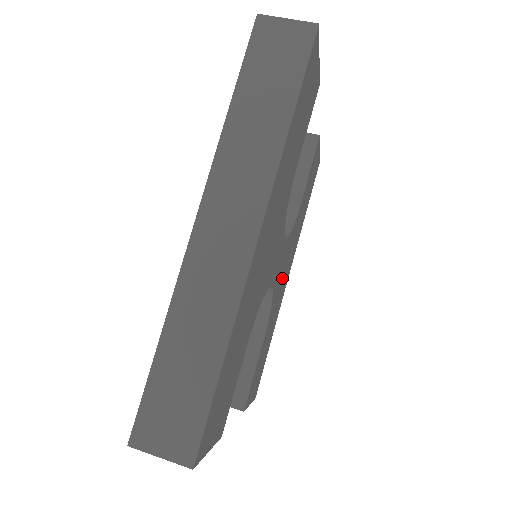
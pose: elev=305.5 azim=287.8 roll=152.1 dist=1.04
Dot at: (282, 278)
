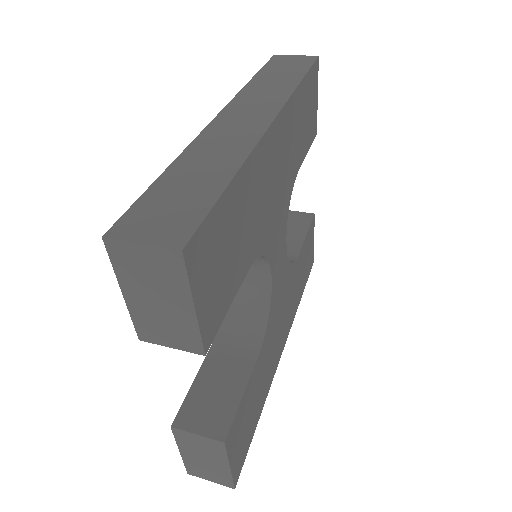
Dot at: (278, 318)
